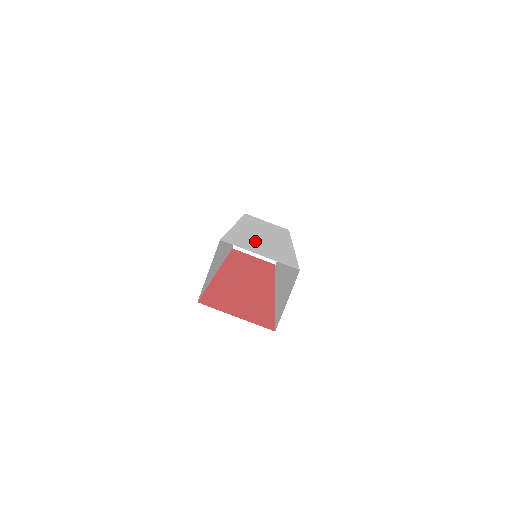
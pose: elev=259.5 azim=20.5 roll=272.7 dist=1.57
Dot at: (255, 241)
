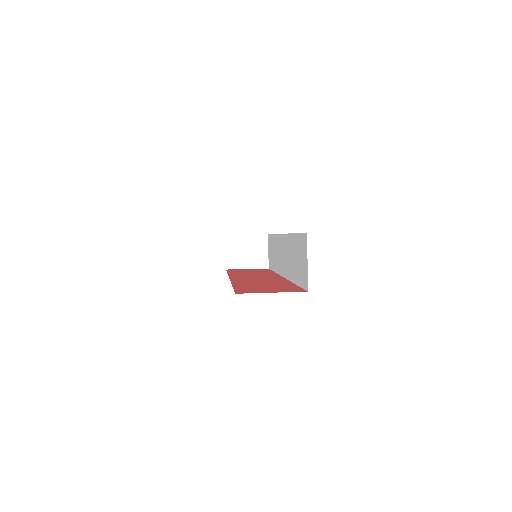
Dot at: occluded
